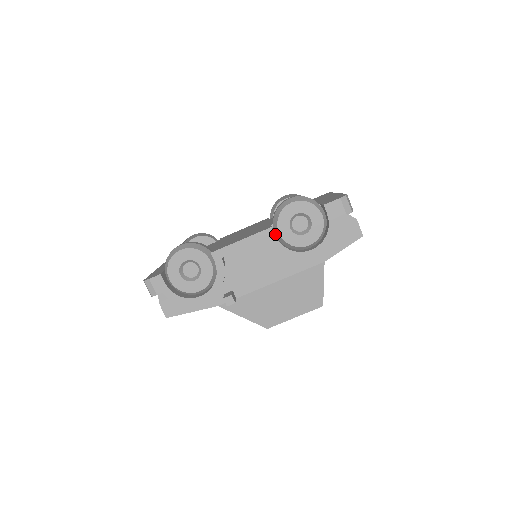
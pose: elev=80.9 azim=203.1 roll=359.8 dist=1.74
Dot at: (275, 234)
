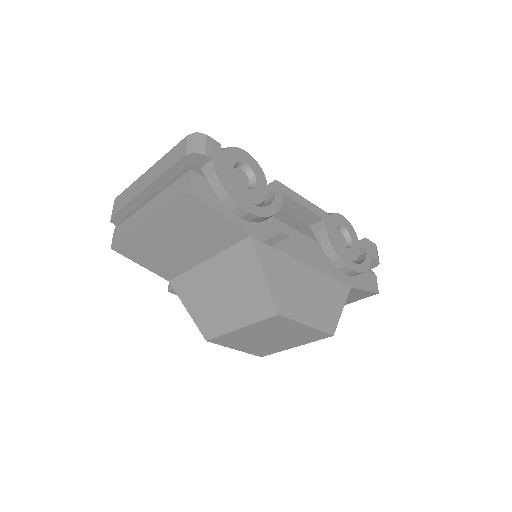
Dot at: occluded
